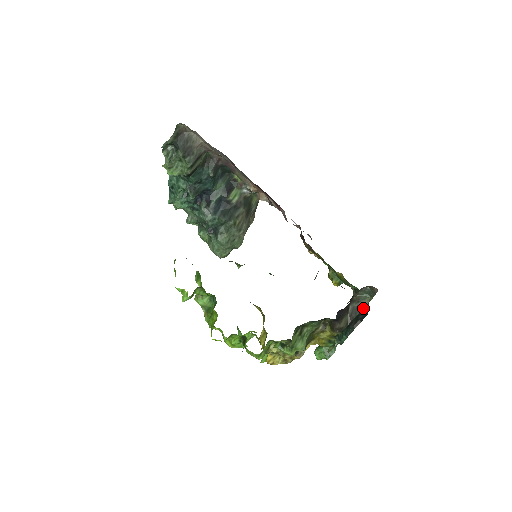
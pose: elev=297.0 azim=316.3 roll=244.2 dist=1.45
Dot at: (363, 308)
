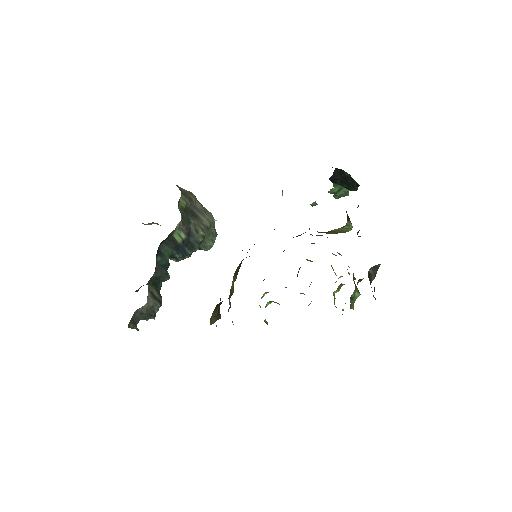
Dot at: occluded
